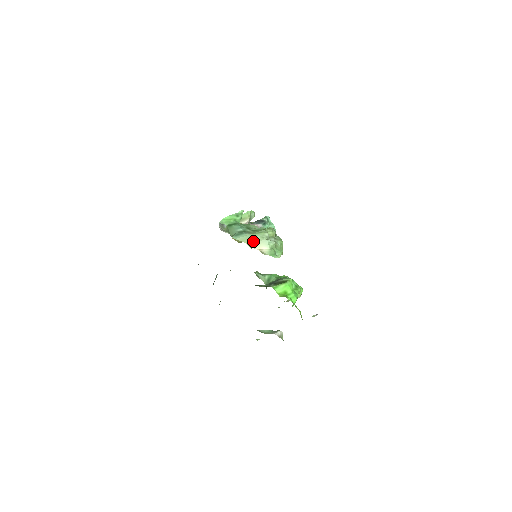
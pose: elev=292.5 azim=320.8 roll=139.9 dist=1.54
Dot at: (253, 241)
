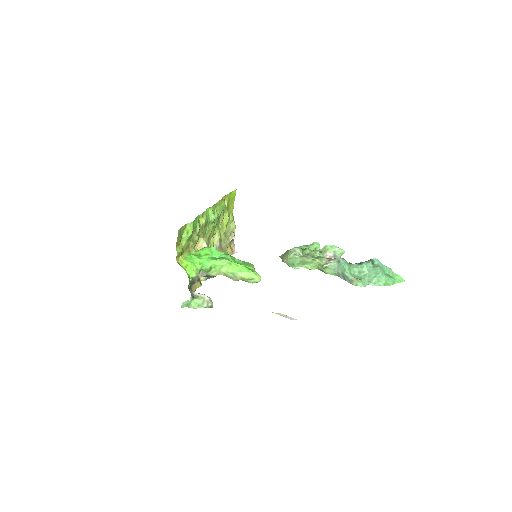
Dot at: (284, 255)
